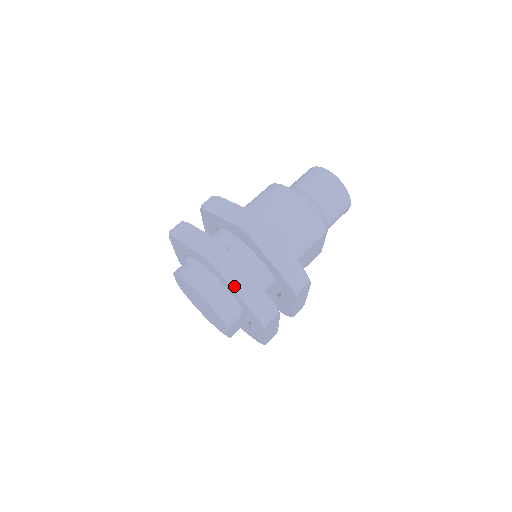
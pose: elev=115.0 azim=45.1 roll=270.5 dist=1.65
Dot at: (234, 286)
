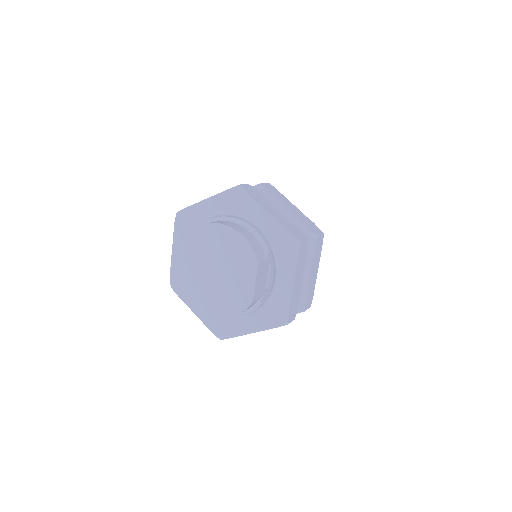
Dot at: (264, 207)
